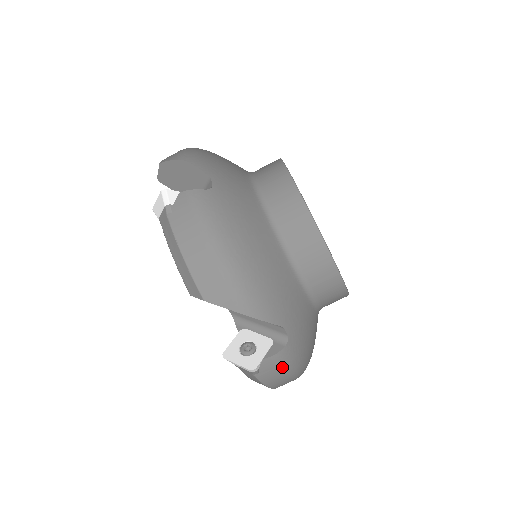
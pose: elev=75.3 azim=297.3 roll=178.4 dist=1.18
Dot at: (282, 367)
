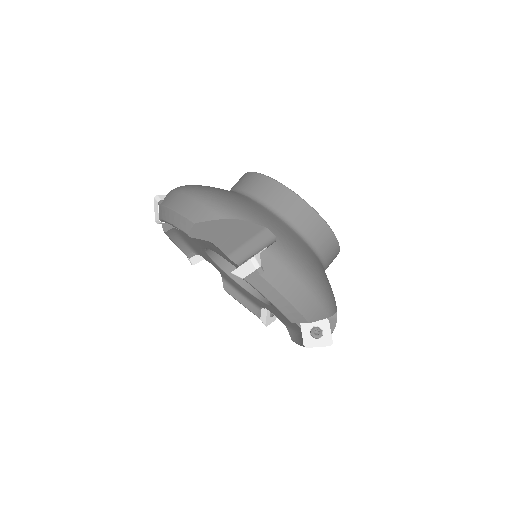
Dot at: (283, 263)
